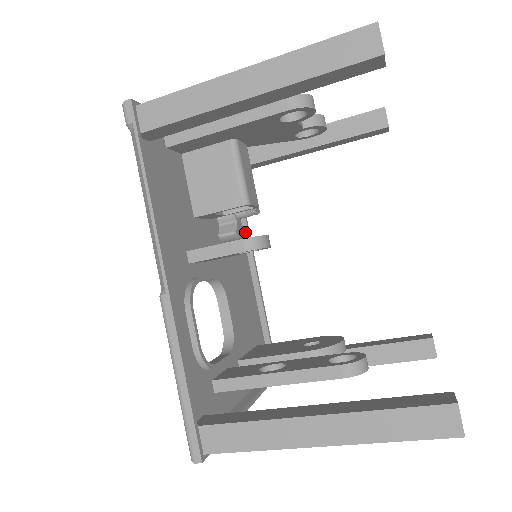
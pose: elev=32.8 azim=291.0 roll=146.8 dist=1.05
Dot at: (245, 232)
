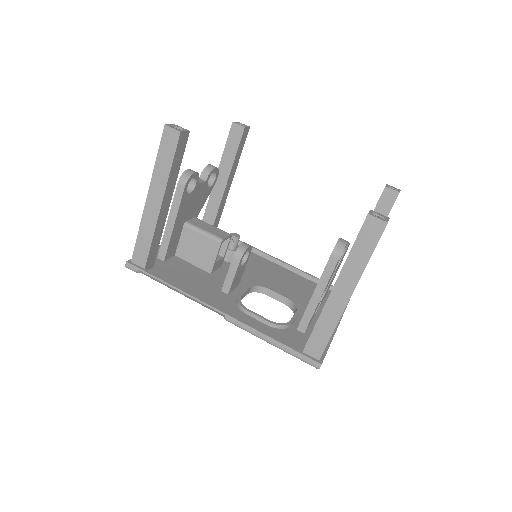
Dot at: occluded
